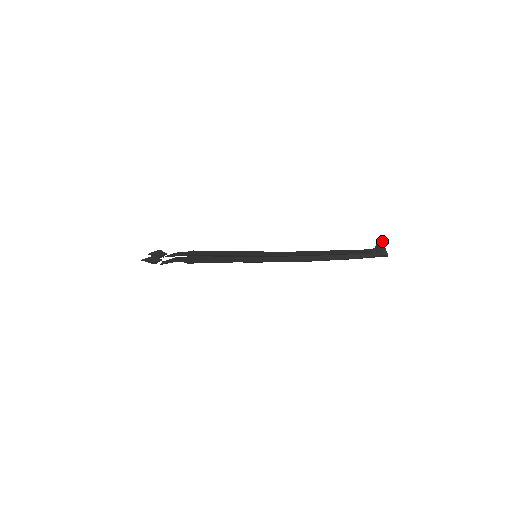
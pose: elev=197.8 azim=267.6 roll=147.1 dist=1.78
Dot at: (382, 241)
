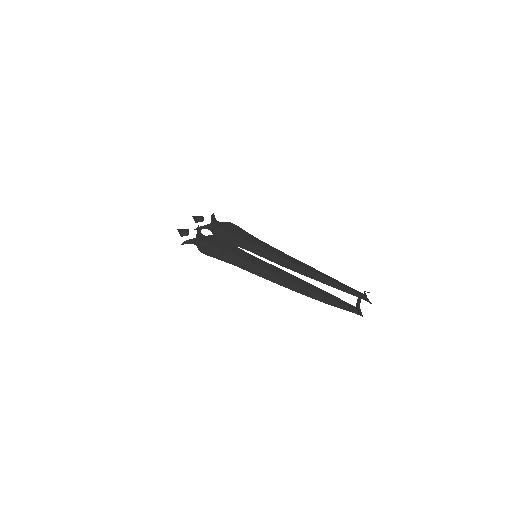
Dot at: (359, 301)
